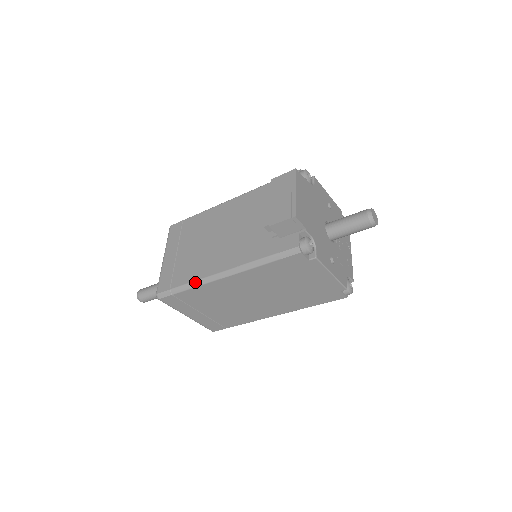
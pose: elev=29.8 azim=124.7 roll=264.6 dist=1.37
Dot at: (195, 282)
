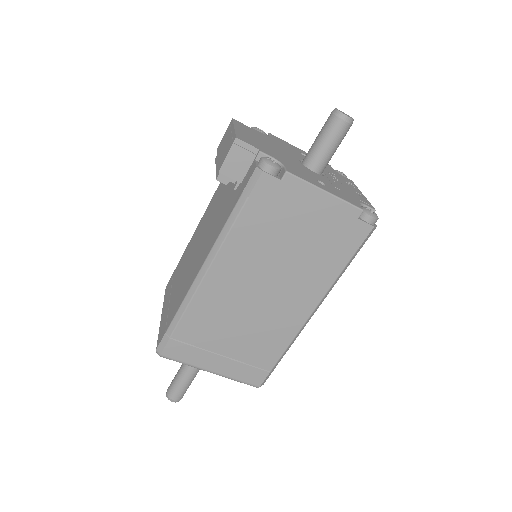
Dot at: (183, 302)
